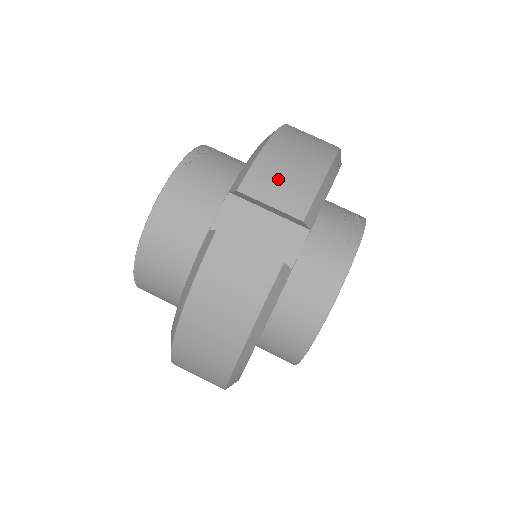
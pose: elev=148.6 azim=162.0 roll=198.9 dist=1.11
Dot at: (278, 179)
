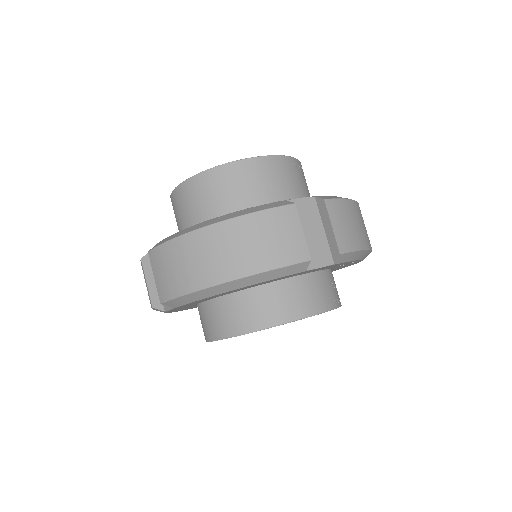
Dot at: (346, 221)
